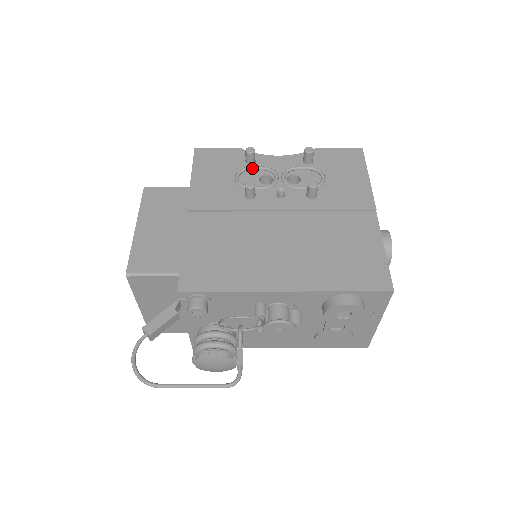
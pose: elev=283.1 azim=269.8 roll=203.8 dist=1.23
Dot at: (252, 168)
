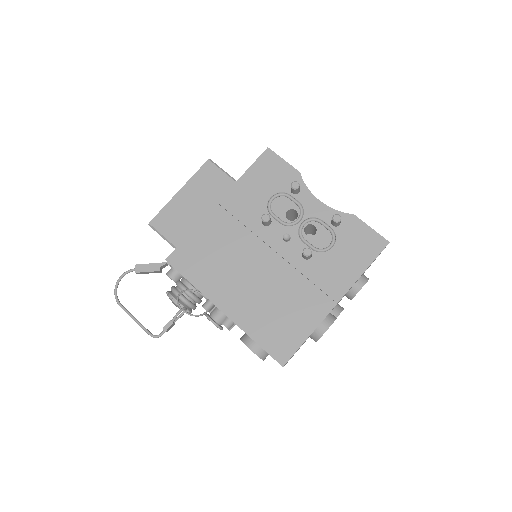
Dot at: (290, 198)
